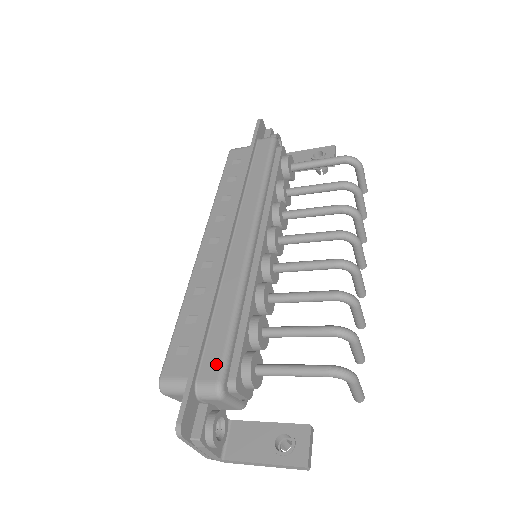
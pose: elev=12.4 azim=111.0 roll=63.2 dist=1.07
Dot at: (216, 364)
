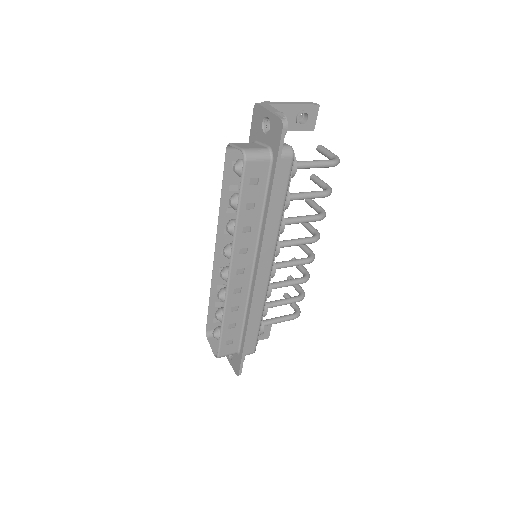
Dot at: (253, 346)
